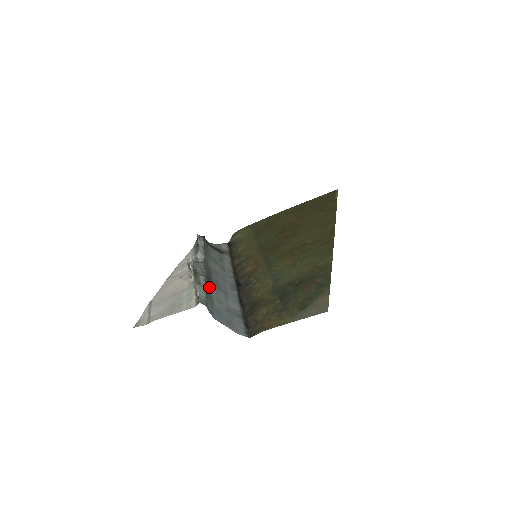
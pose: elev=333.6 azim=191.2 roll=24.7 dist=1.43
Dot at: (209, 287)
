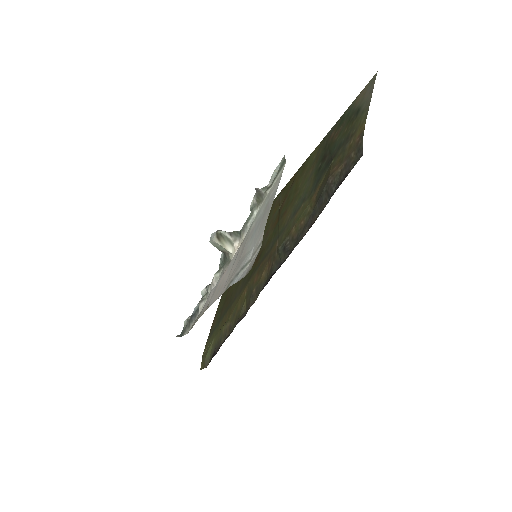
Dot at: occluded
